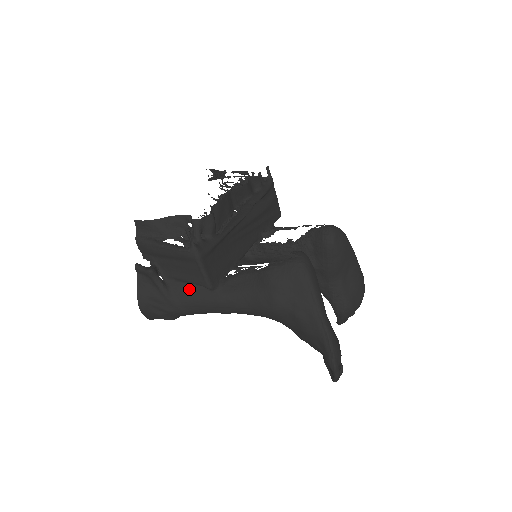
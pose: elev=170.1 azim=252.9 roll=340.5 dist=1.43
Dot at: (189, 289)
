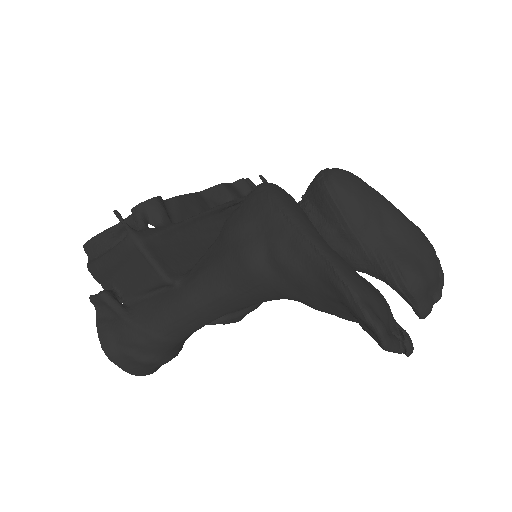
Dot at: (152, 301)
